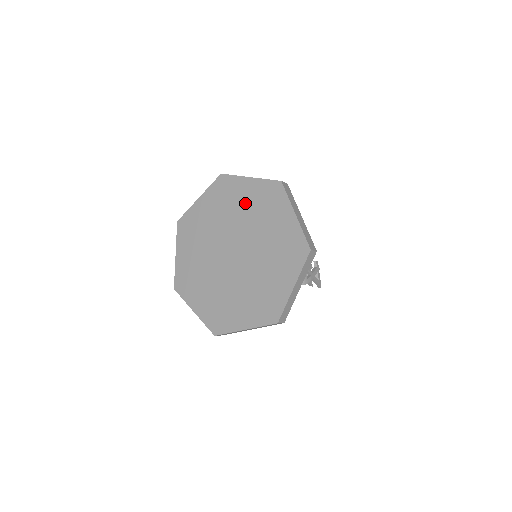
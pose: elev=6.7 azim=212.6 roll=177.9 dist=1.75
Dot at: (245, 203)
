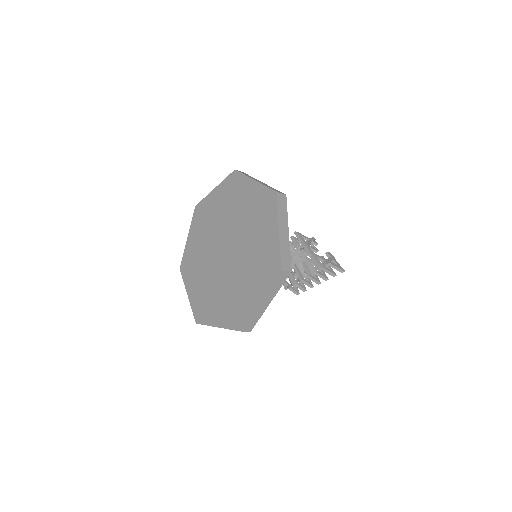
Dot at: (218, 208)
